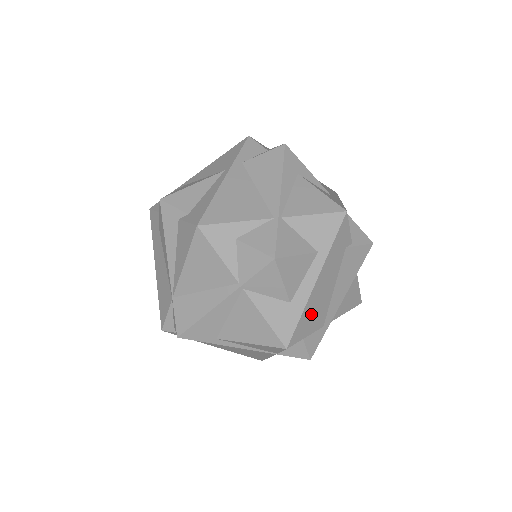
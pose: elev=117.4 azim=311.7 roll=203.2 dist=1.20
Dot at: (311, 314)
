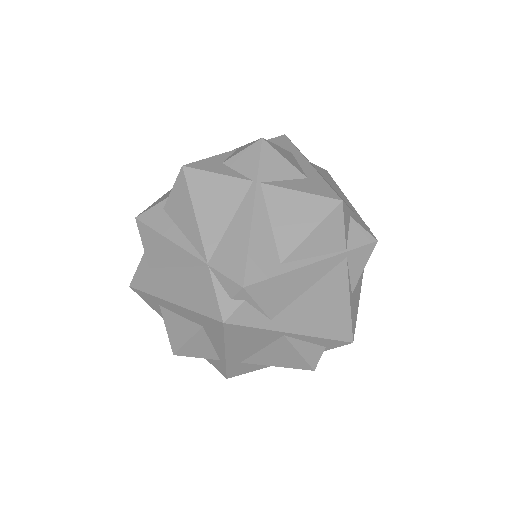
Dot at: (334, 190)
